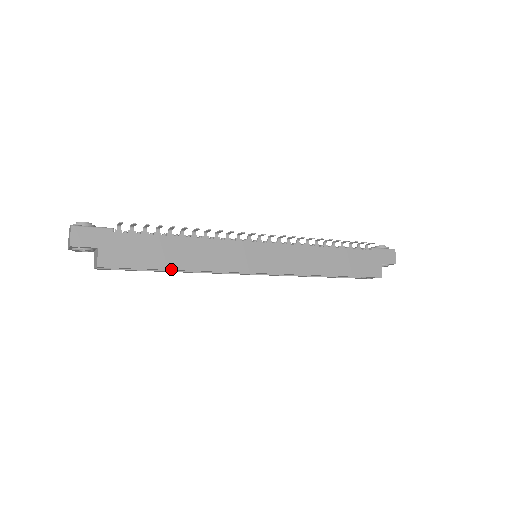
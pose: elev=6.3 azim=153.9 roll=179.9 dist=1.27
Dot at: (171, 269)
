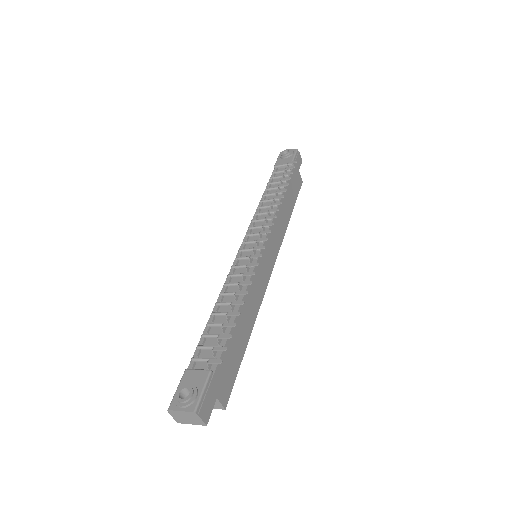
Dot at: occluded
